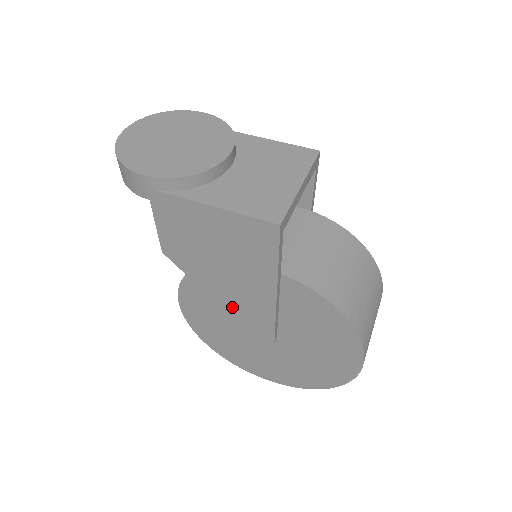
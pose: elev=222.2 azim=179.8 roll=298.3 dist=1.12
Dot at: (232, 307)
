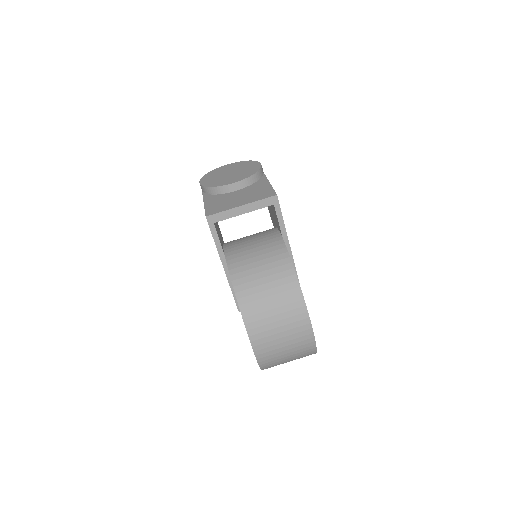
Dot at: occluded
